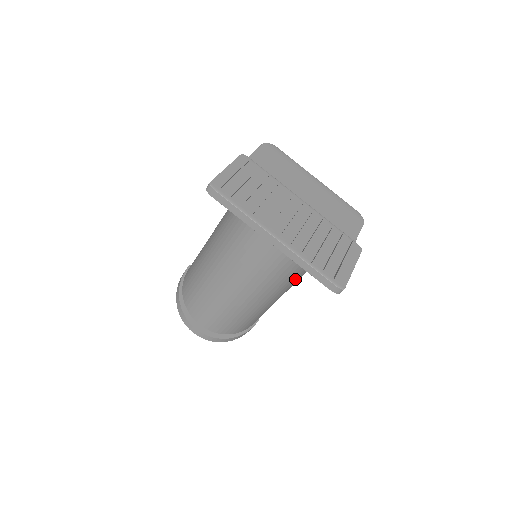
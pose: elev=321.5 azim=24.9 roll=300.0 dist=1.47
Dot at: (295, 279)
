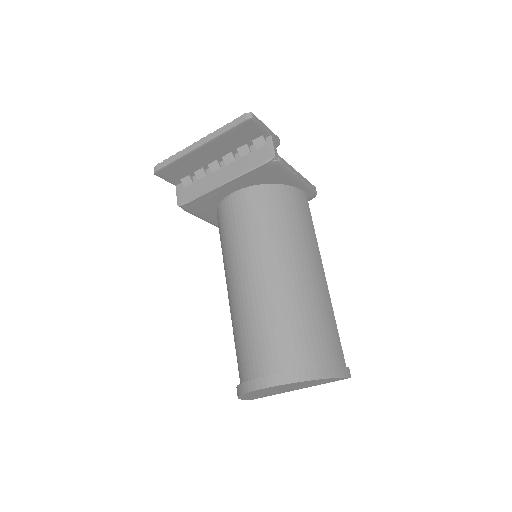
Dot at: (300, 244)
